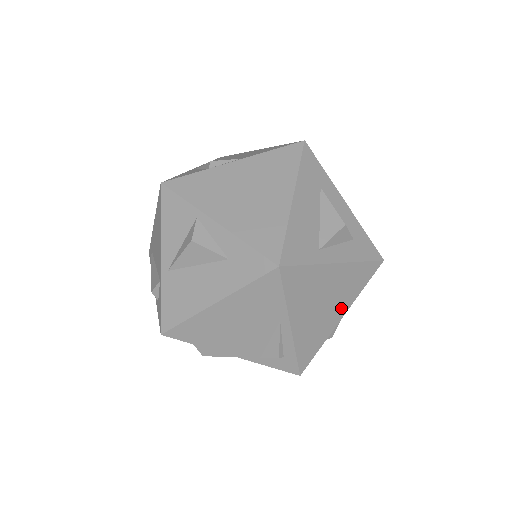
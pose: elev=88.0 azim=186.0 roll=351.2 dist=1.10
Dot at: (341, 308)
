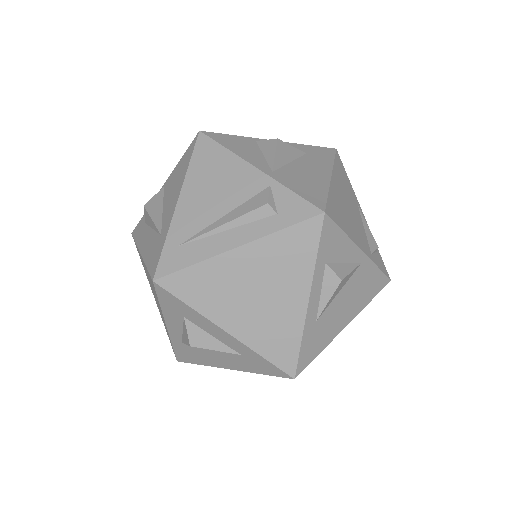
Dot at: occluded
